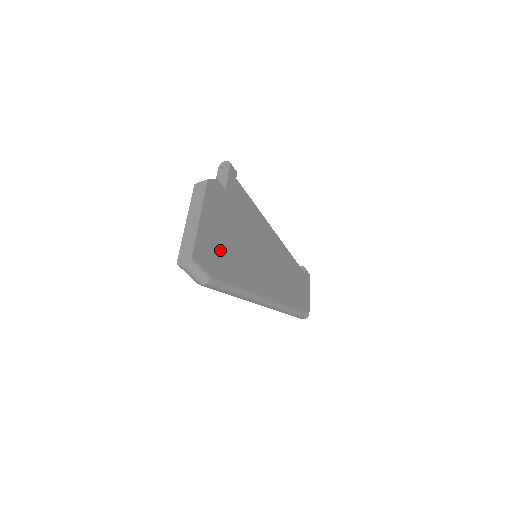
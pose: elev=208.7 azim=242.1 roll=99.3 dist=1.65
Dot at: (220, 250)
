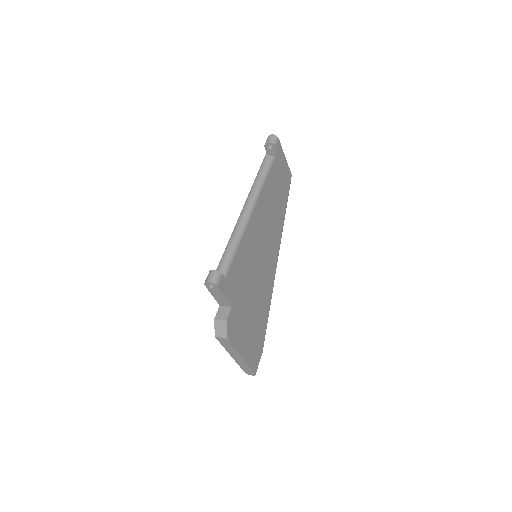
Dot at: (255, 334)
